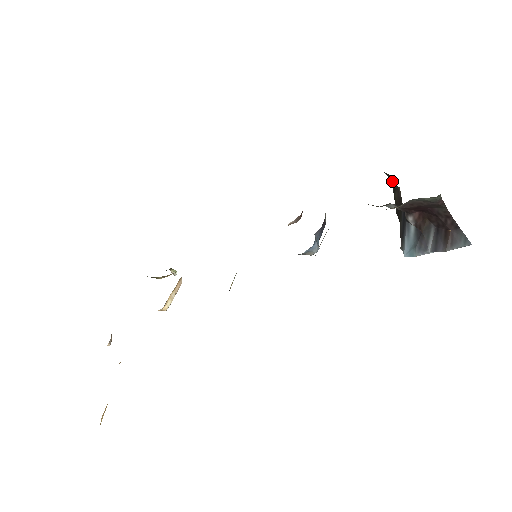
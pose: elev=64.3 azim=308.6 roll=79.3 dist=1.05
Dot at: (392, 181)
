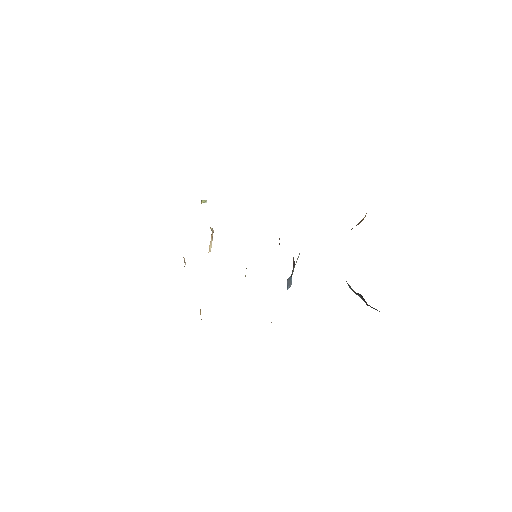
Dot at: occluded
